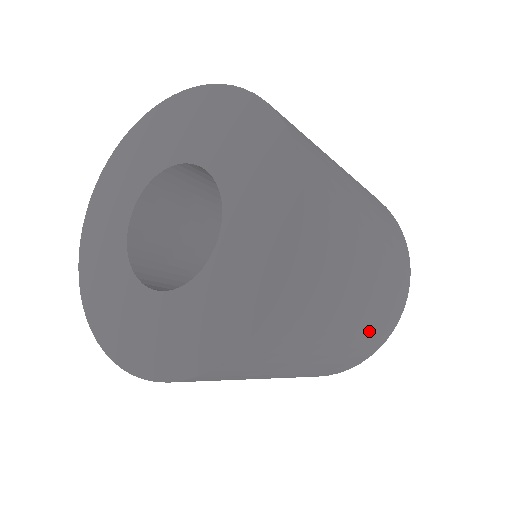
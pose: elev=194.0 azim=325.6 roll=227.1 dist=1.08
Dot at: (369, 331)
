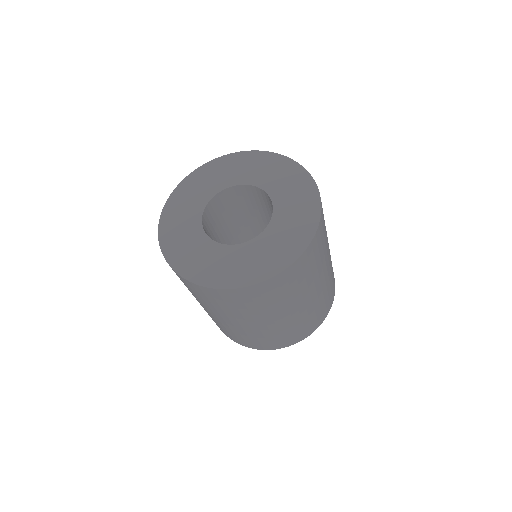
Dot at: (261, 337)
